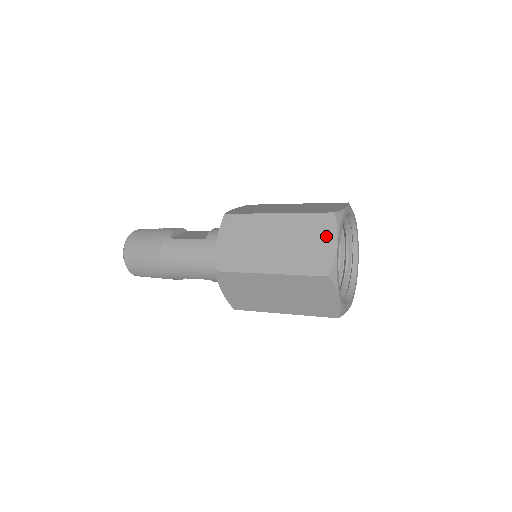
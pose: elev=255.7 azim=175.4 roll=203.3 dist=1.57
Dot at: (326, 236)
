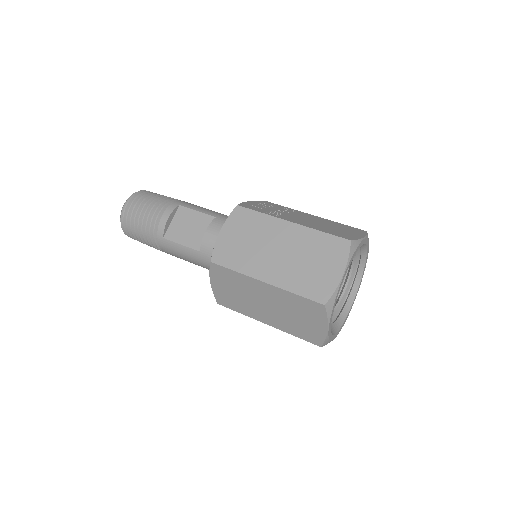
Dot at: (317, 320)
